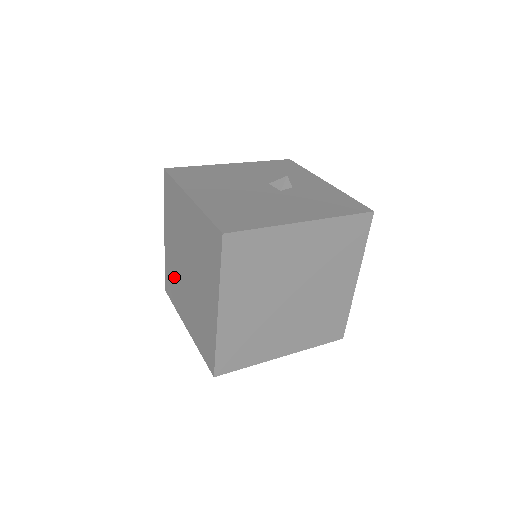
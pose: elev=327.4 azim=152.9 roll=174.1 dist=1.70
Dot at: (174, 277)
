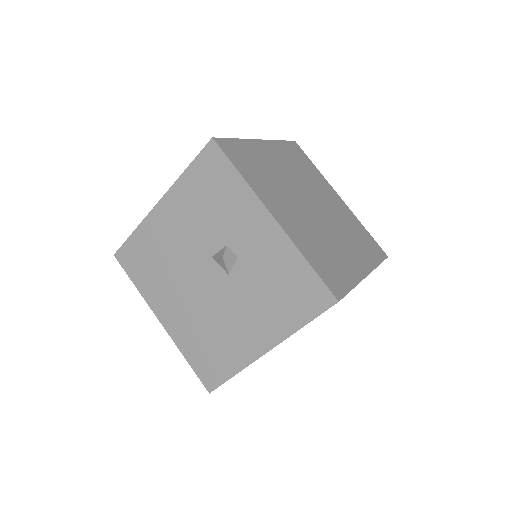
Dot at: occluded
